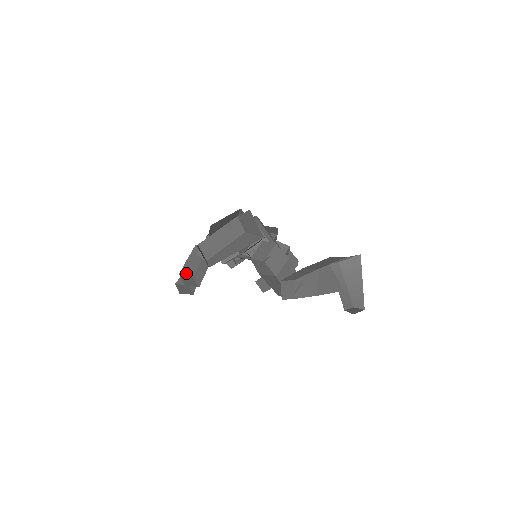
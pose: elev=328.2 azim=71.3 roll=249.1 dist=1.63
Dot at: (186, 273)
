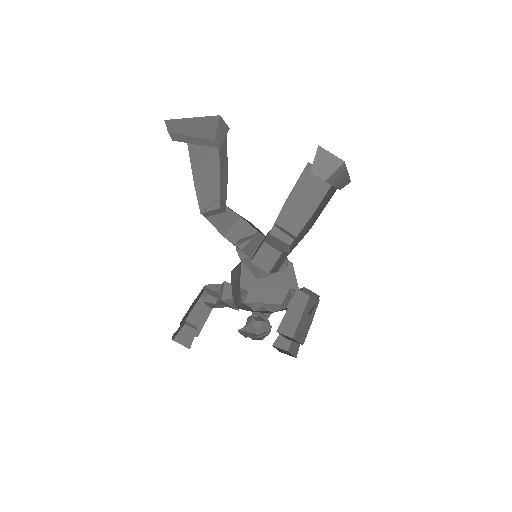
Dot at: (188, 326)
